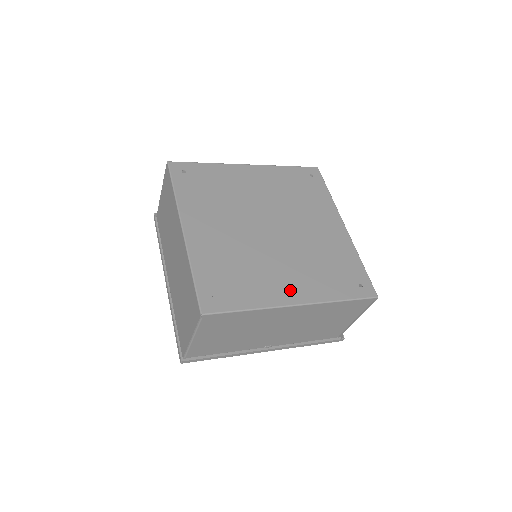
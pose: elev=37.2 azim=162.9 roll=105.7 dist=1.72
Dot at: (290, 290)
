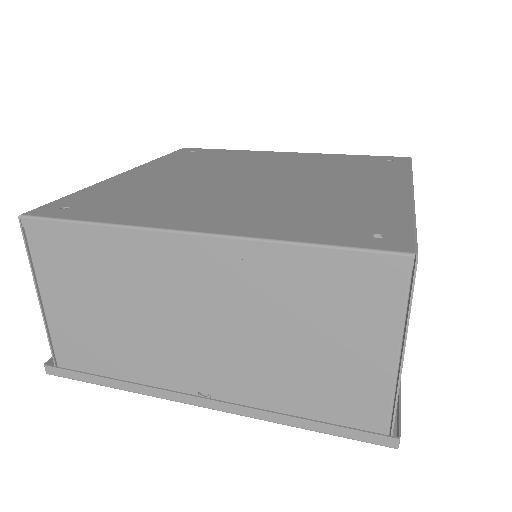
Dot at: (202, 219)
